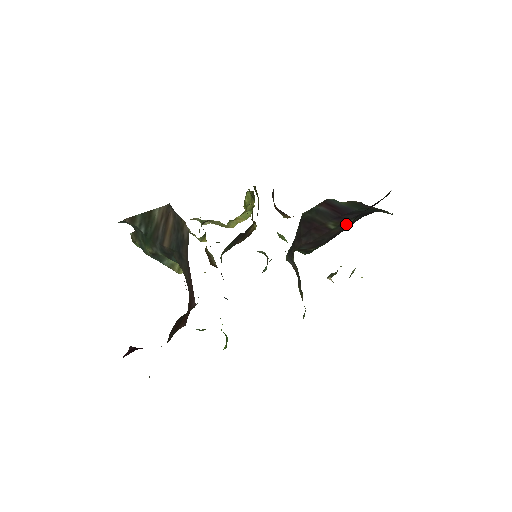
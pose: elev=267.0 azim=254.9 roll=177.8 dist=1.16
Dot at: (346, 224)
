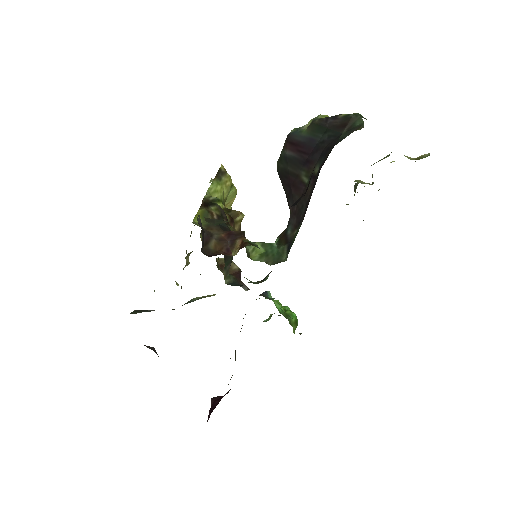
Dot at: (314, 176)
